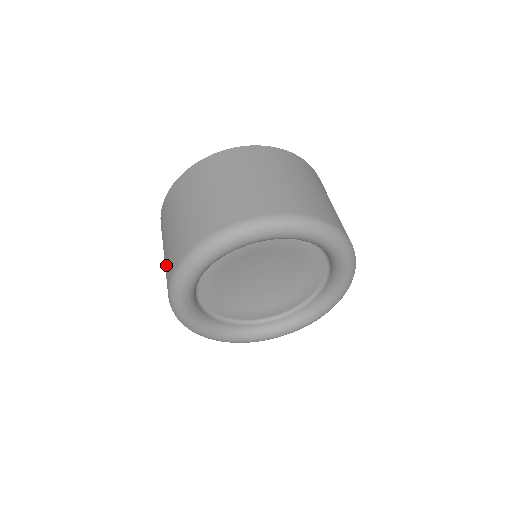
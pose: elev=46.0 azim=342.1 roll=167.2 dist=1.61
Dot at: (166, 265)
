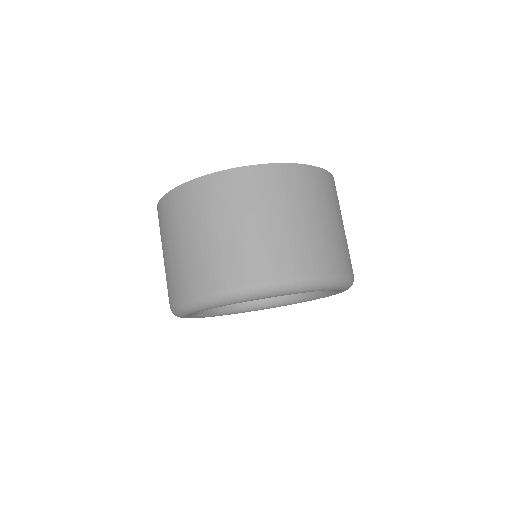
Dot at: (168, 278)
